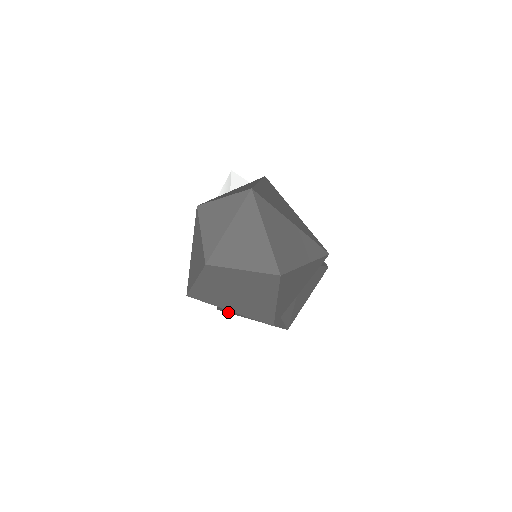
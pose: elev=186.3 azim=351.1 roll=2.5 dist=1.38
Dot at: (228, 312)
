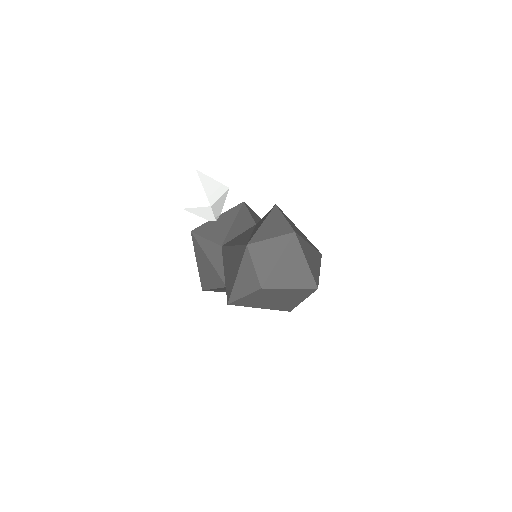
Dot at: occluded
